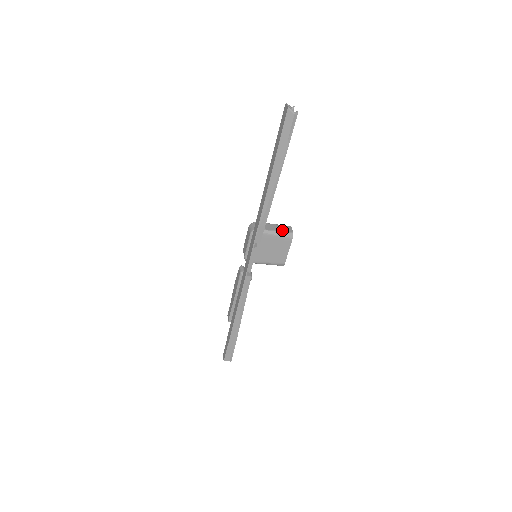
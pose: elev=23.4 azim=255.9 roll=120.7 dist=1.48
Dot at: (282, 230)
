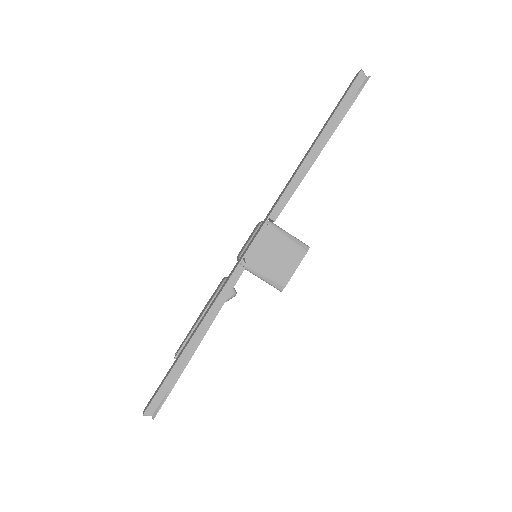
Dot at: occluded
